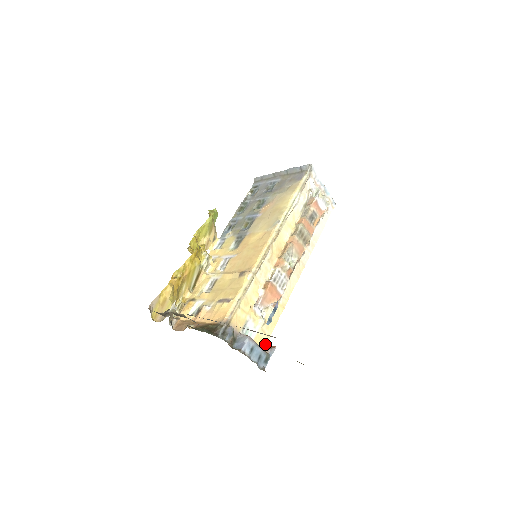
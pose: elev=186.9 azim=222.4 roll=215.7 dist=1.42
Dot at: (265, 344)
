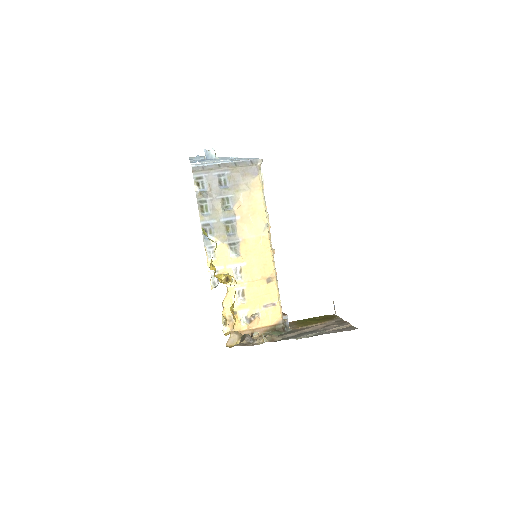
Dot at: occluded
